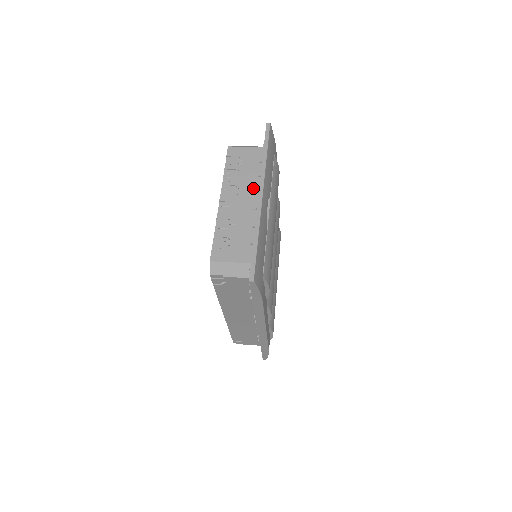
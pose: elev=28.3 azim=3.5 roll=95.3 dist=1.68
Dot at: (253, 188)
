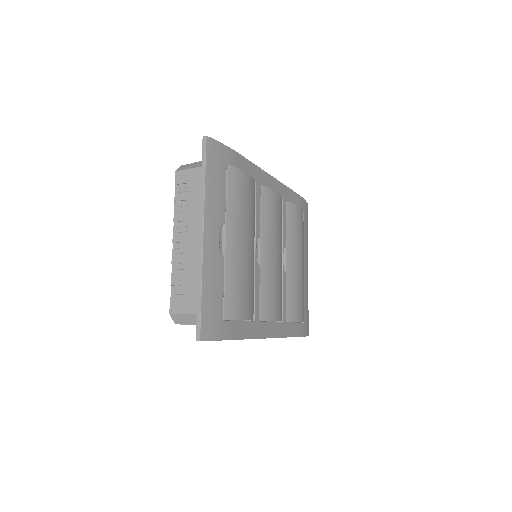
Dot at: occluded
